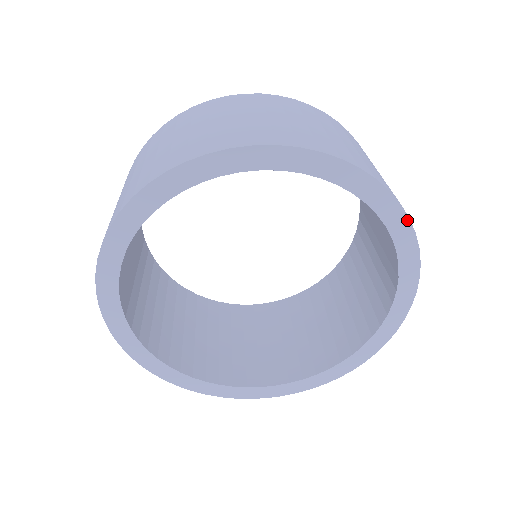
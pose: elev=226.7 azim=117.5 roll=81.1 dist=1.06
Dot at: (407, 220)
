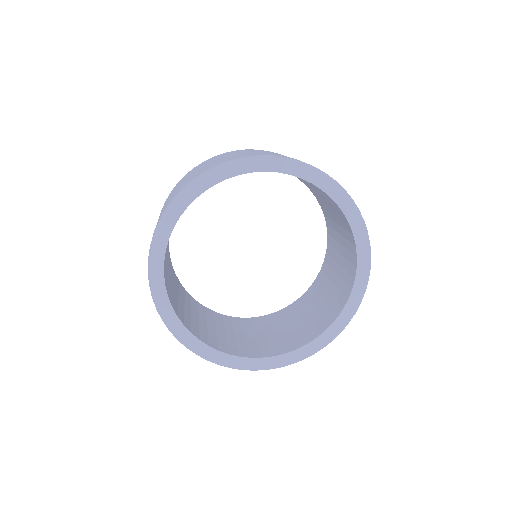
Dot at: (343, 190)
